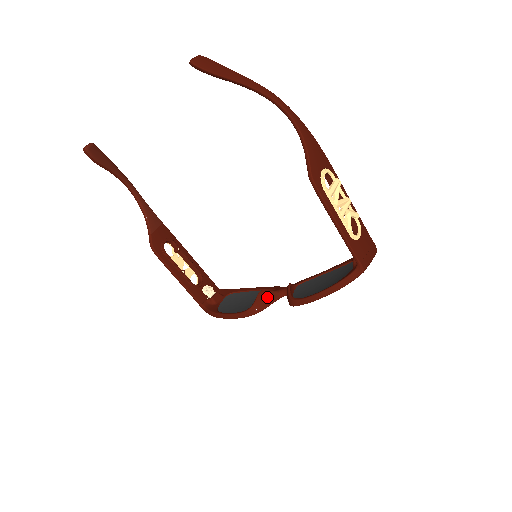
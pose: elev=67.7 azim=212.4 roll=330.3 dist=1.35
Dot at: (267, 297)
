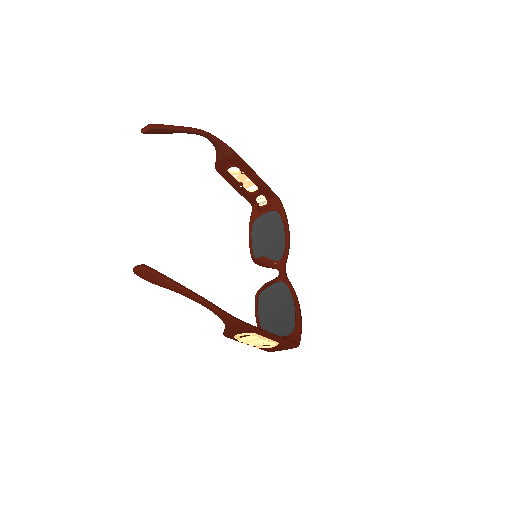
Dot at: (265, 264)
